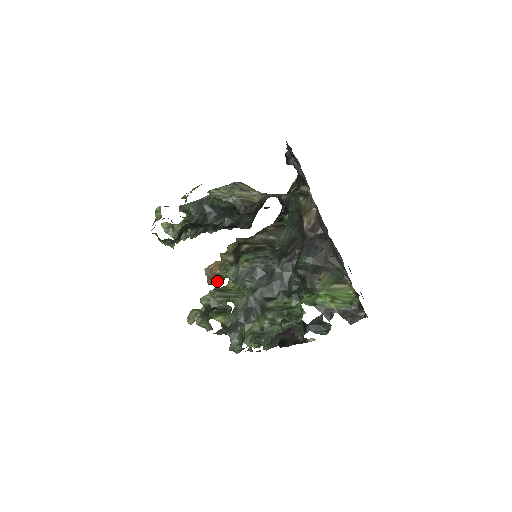
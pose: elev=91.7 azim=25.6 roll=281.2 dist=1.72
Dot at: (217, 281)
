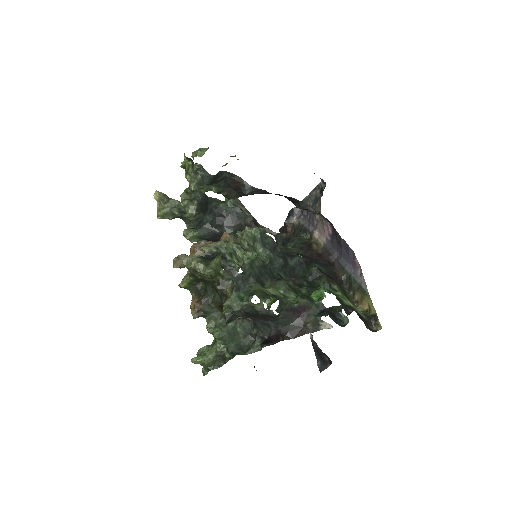
Dot at: occluded
